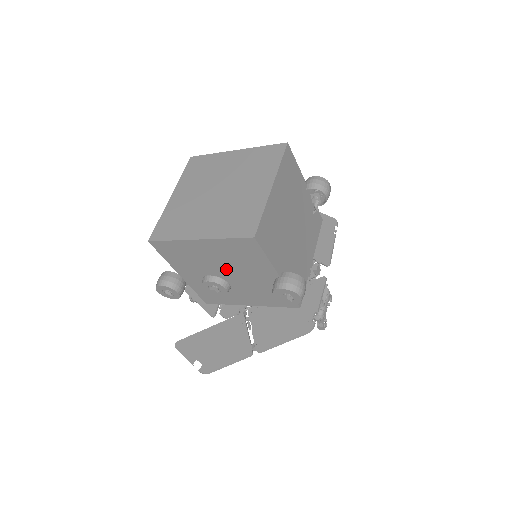
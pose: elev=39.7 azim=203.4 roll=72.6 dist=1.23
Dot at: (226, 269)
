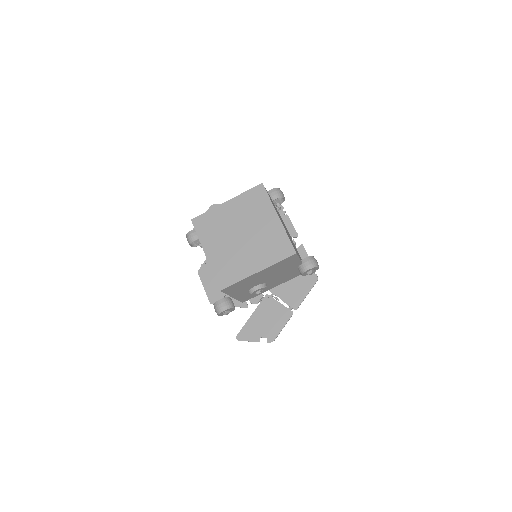
Dot at: (269, 277)
